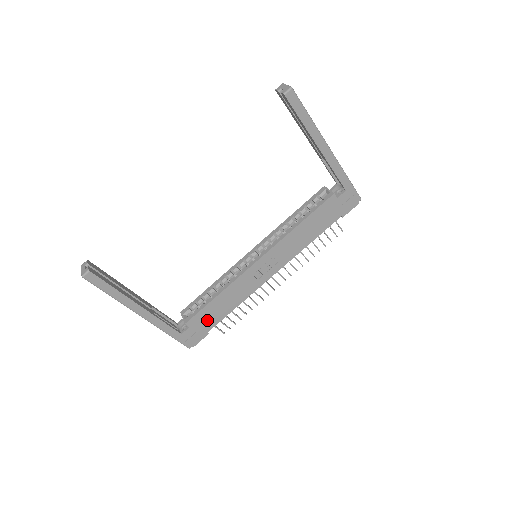
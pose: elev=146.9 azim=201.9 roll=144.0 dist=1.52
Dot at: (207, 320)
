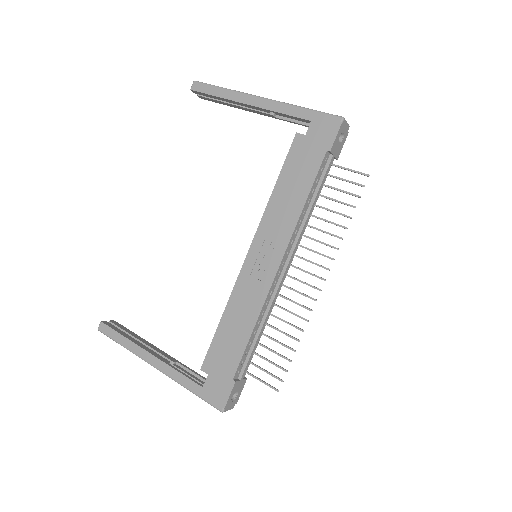
Dot at: (224, 359)
